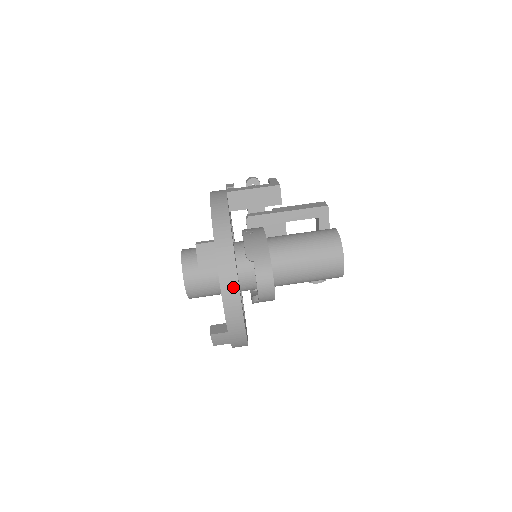
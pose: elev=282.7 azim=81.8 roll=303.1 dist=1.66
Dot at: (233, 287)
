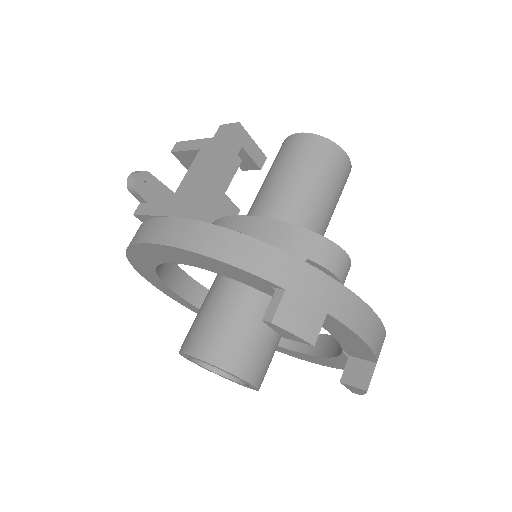
Dot at: (360, 311)
